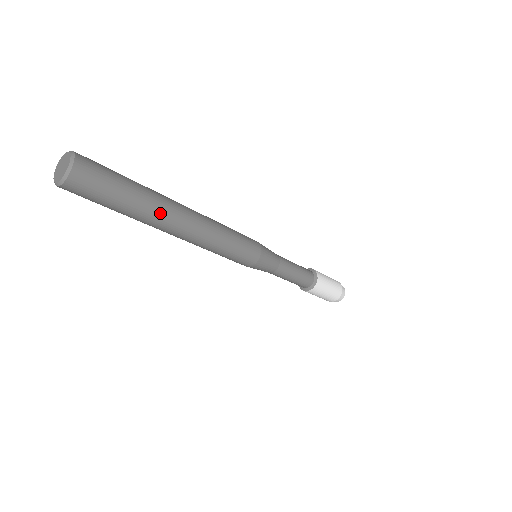
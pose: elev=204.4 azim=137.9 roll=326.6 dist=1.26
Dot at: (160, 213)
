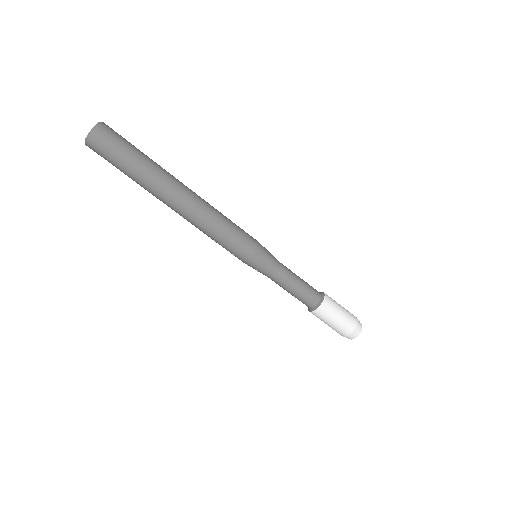
Dot at: (165, 175)
